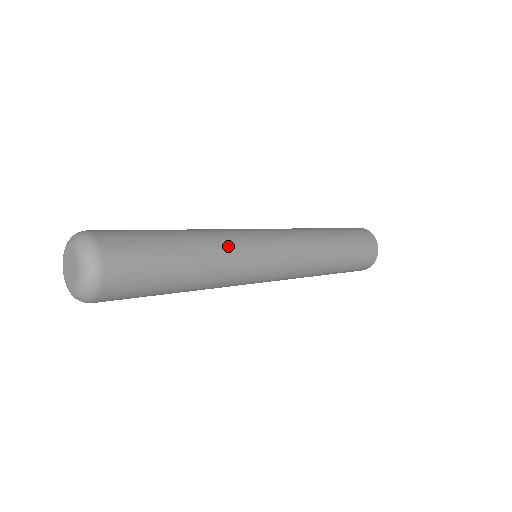
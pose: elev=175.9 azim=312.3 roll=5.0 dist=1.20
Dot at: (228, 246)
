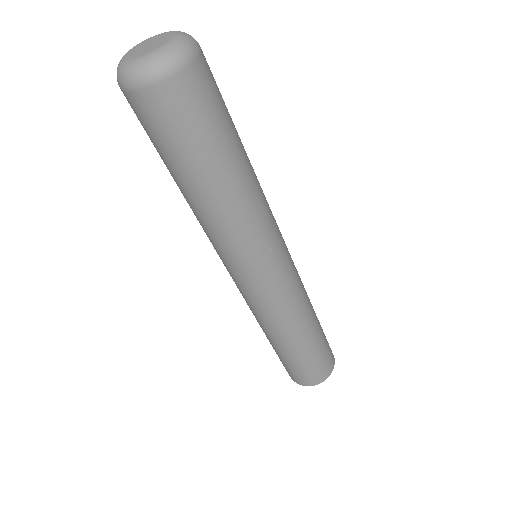
Dot at: occluded
